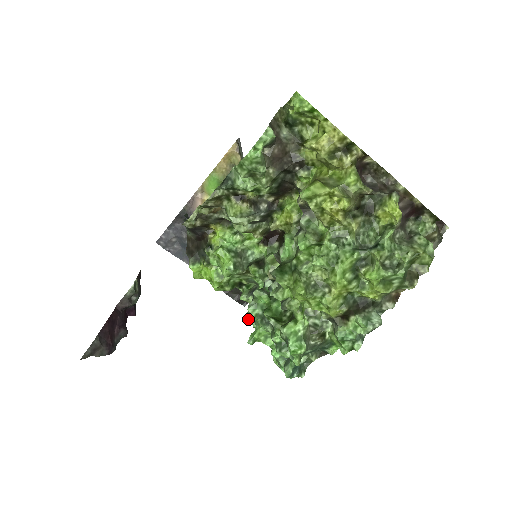
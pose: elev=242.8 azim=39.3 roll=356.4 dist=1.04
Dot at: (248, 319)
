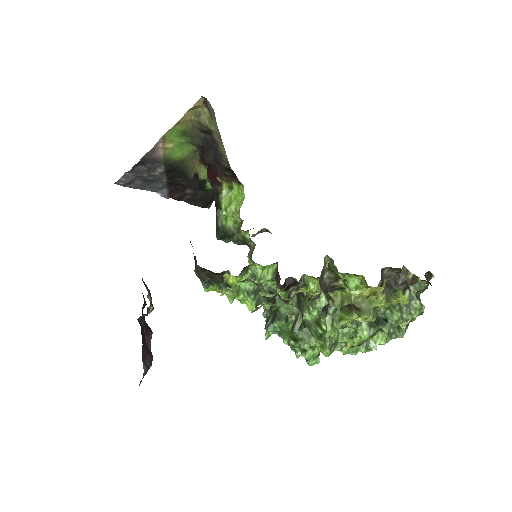
Dot at: (267, 331)
